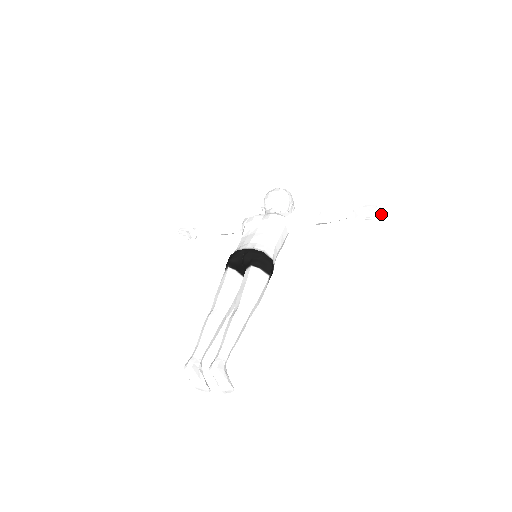
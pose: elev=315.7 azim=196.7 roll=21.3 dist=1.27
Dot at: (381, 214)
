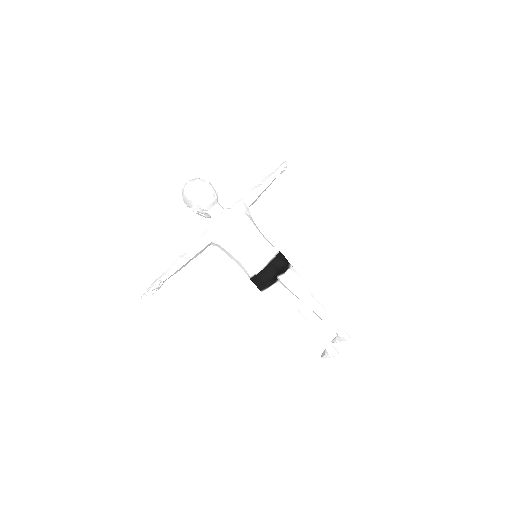
Dot at: occluded
